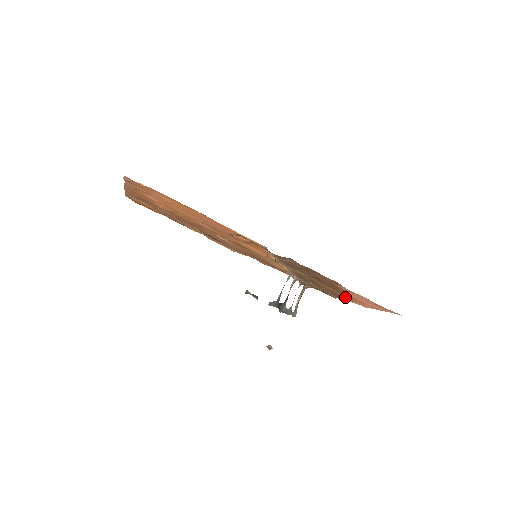
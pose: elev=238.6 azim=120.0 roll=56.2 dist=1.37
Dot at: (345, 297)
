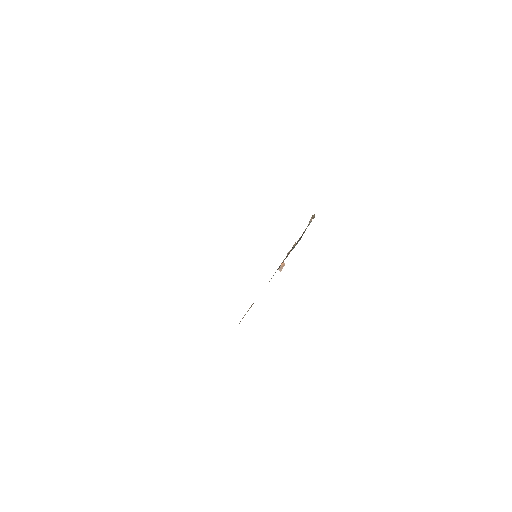
Dot at: occluded
